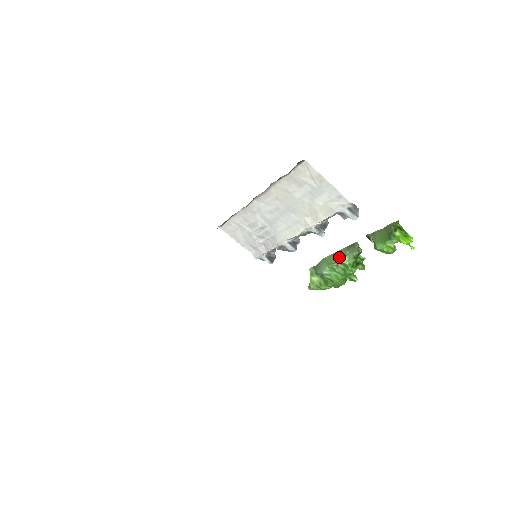
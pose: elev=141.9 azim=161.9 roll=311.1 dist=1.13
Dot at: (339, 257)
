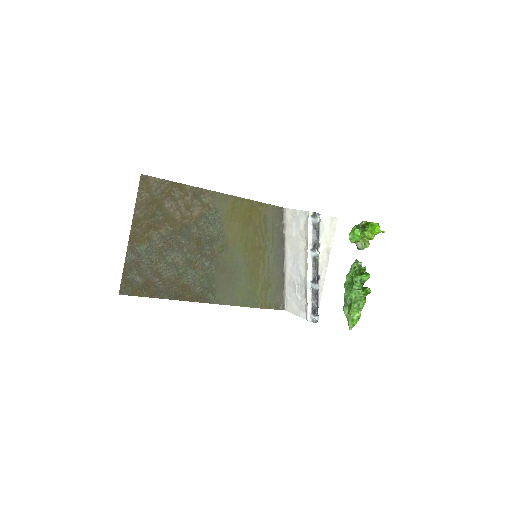
Dot at: (347, 276)
